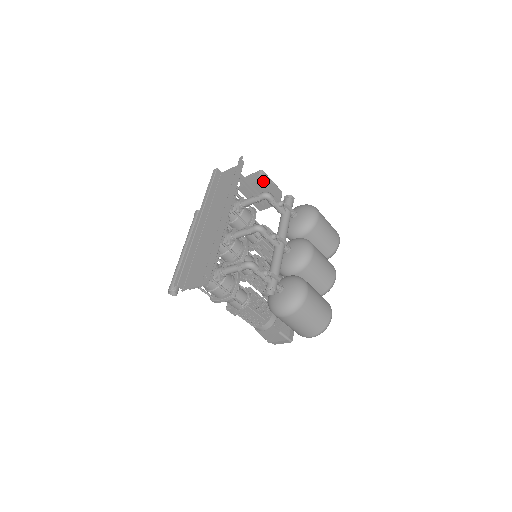
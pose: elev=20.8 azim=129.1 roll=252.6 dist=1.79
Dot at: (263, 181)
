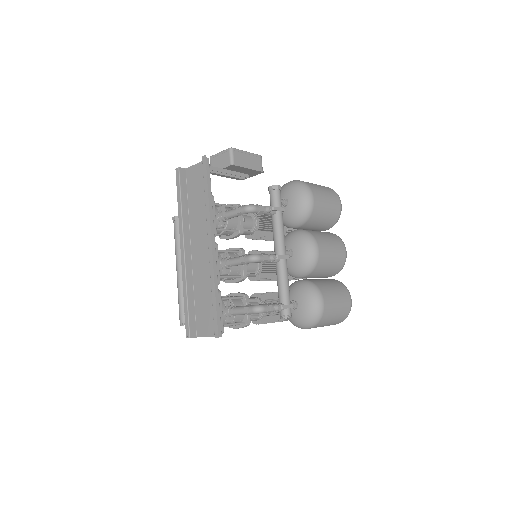
Dot at: (237, 162)
